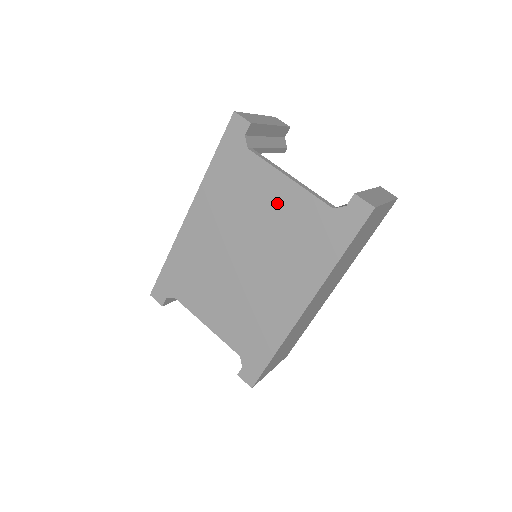
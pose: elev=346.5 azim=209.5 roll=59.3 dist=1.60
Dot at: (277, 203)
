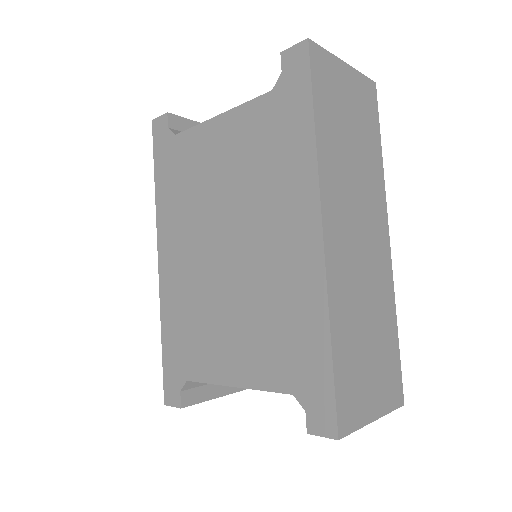
Dot at: (223, 150)
